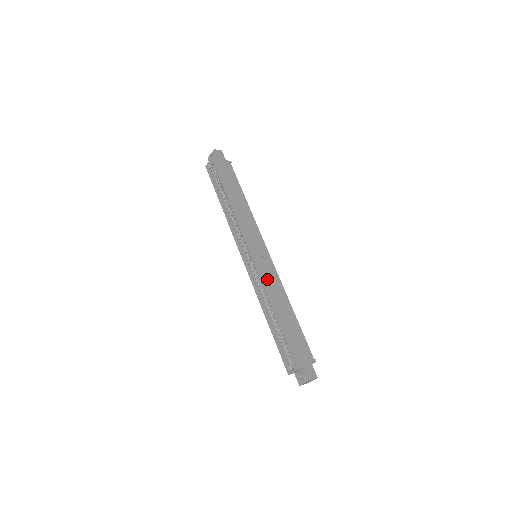
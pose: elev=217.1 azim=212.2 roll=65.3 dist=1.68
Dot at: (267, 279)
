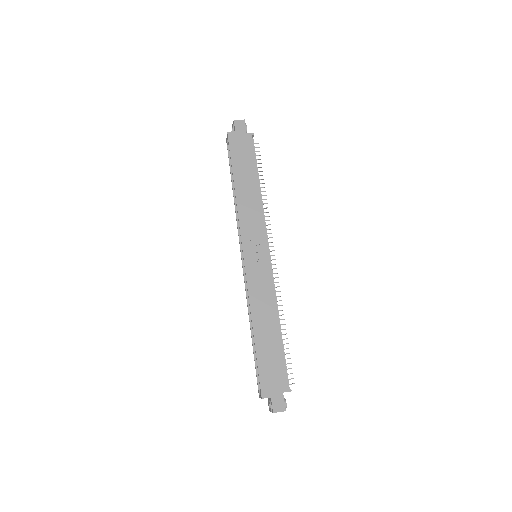
Dot at: (255, 288)
